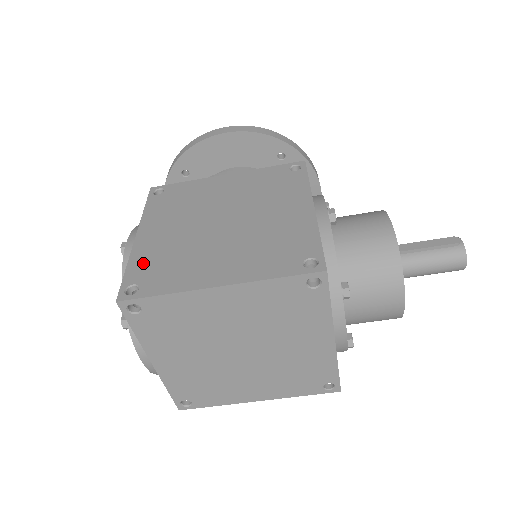
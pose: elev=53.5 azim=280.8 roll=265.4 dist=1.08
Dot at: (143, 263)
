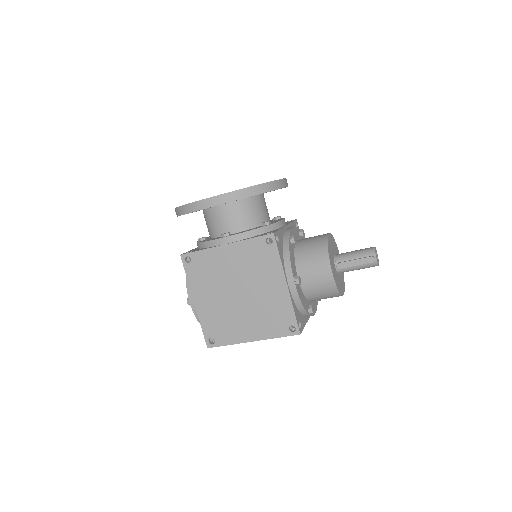
Dot at: (208, 324)
